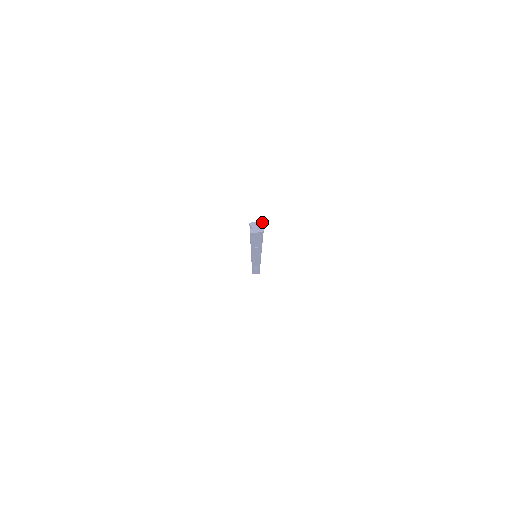
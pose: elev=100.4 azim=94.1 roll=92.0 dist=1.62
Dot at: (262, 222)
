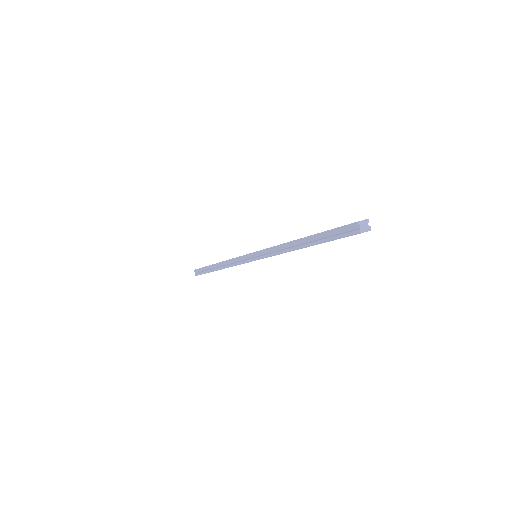
Dot at: (368, 219)
